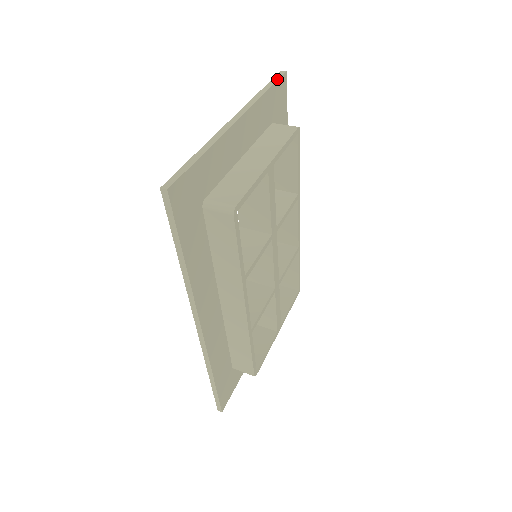
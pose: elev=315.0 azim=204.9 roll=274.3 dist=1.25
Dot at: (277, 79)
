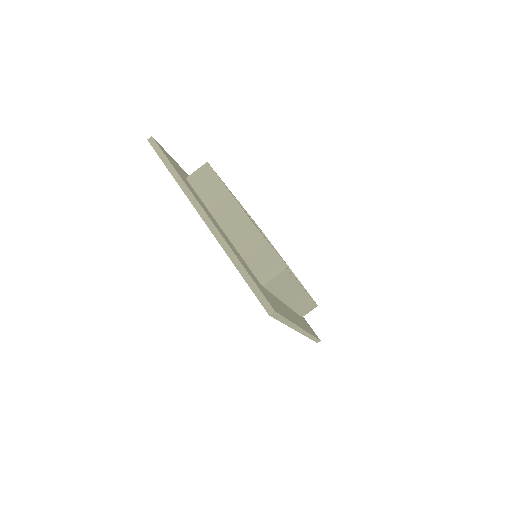
Dot at: (161, 151)
